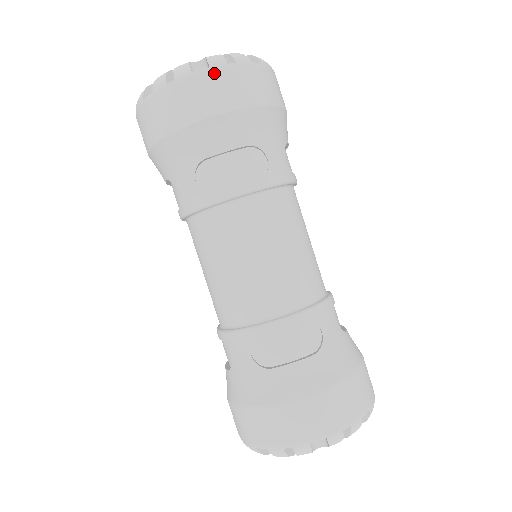
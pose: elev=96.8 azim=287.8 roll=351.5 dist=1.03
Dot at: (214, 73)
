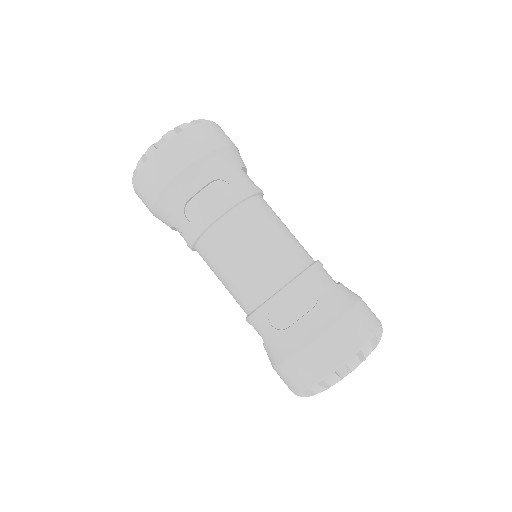
Dot at: (171, 144)
